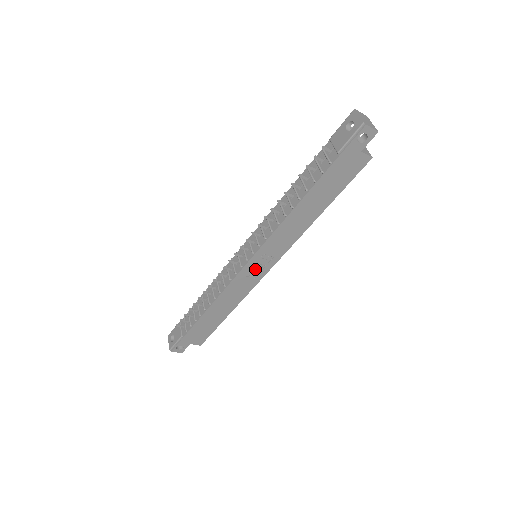
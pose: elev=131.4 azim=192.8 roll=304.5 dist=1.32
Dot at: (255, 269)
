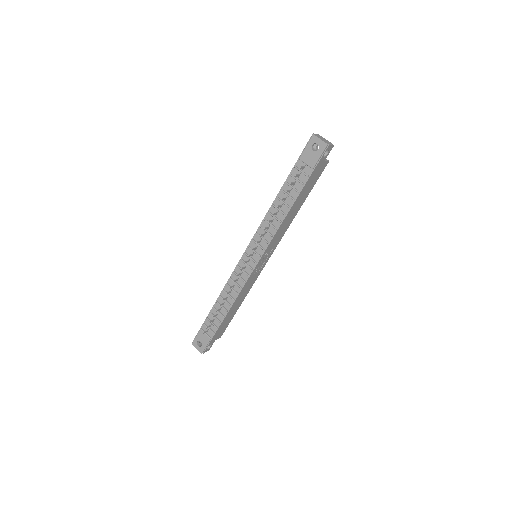
Dot at: (260, 266)
